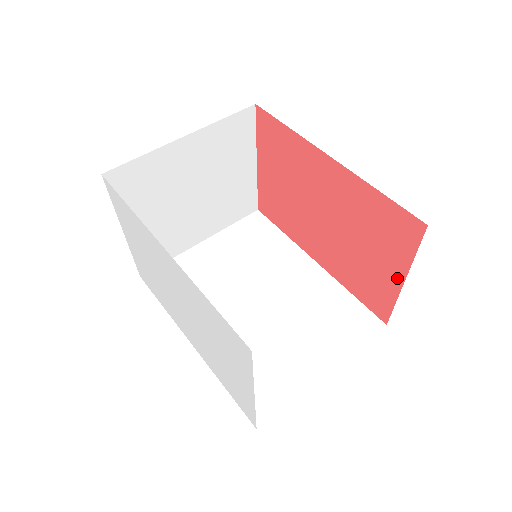
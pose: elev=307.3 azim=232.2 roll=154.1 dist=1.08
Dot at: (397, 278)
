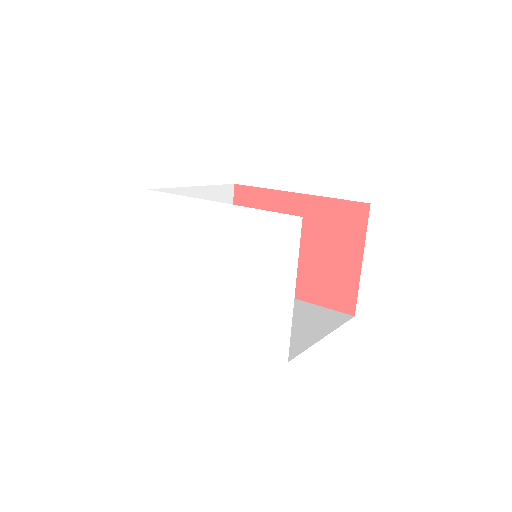
Dot at: (356, 262)
